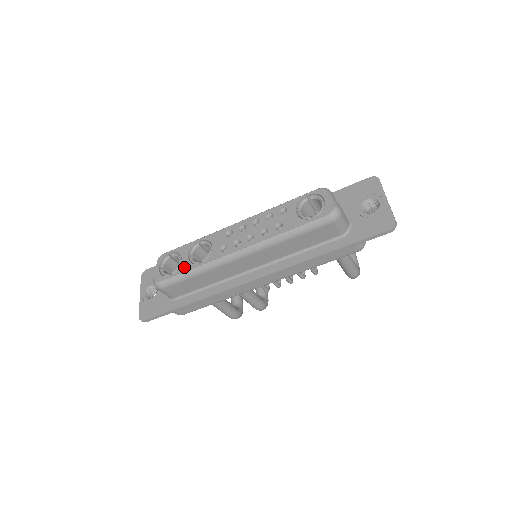
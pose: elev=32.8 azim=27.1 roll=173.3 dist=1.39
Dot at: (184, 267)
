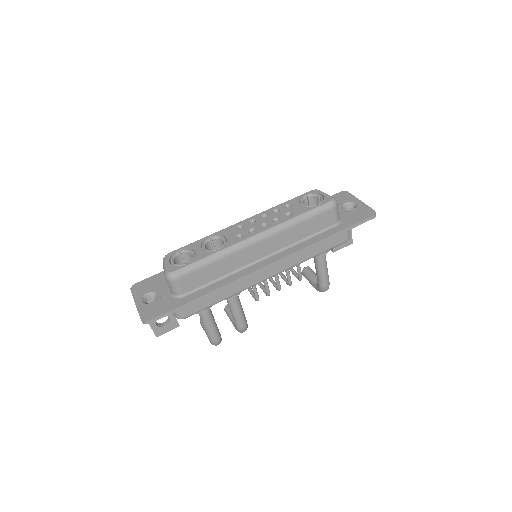
Dot at: (201, 255)
